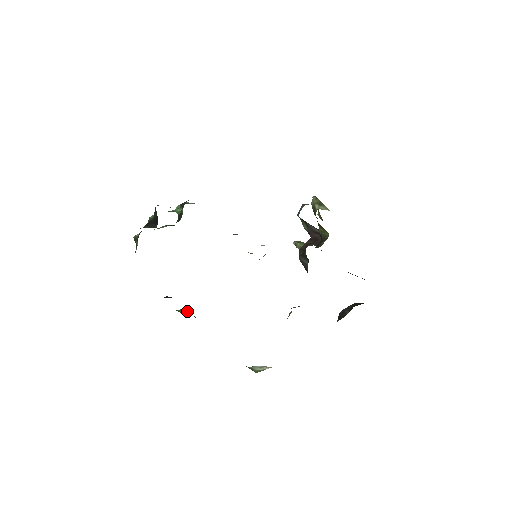
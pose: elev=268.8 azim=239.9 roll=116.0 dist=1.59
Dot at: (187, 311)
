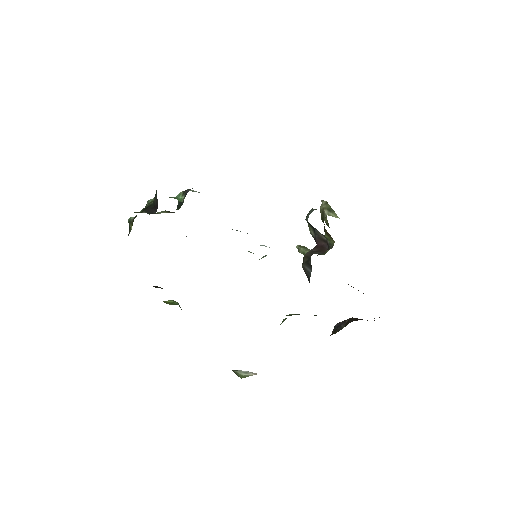
Dot at: (175, 303)
